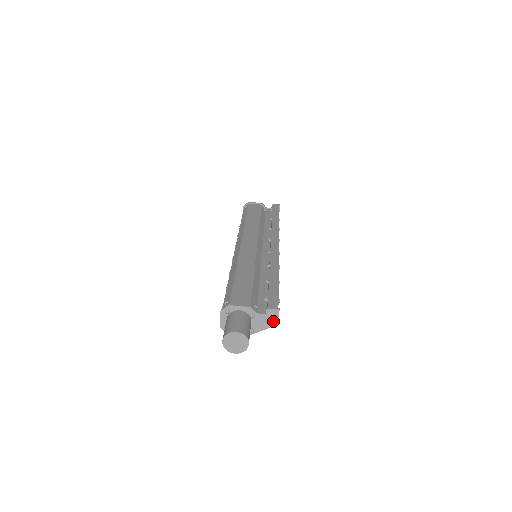
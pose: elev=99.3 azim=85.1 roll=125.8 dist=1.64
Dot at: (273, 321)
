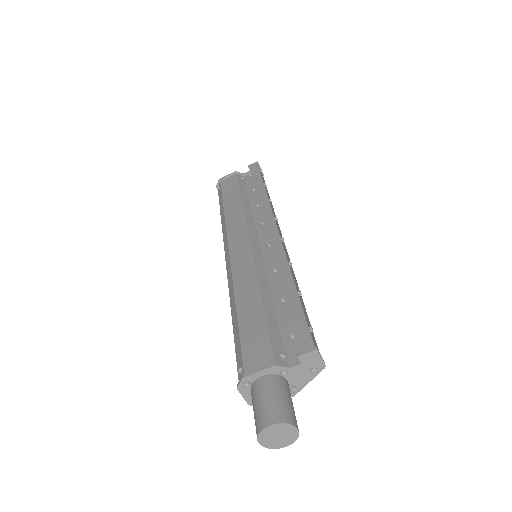
Dot at: (317, 366)
